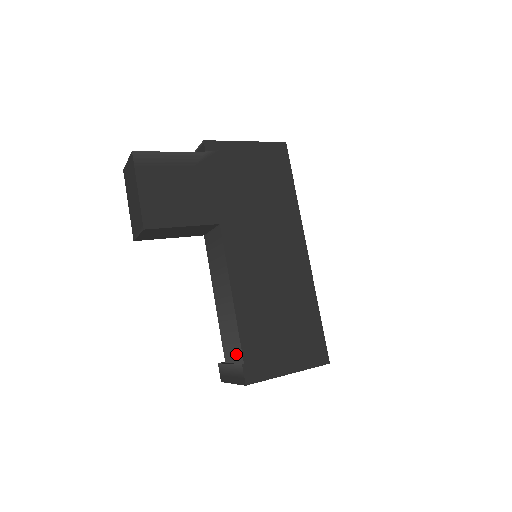
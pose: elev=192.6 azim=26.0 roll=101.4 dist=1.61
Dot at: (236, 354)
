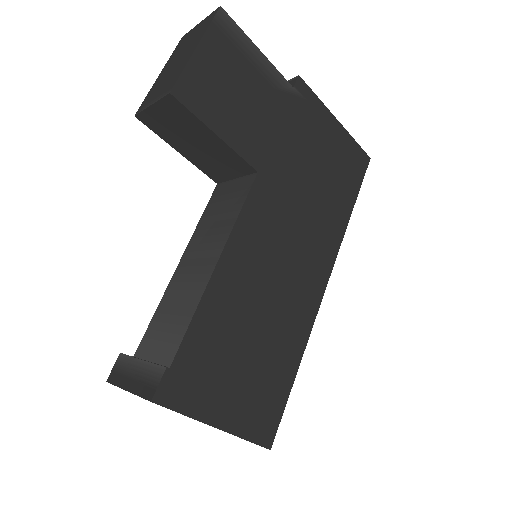
Dot at: (164, 349)
